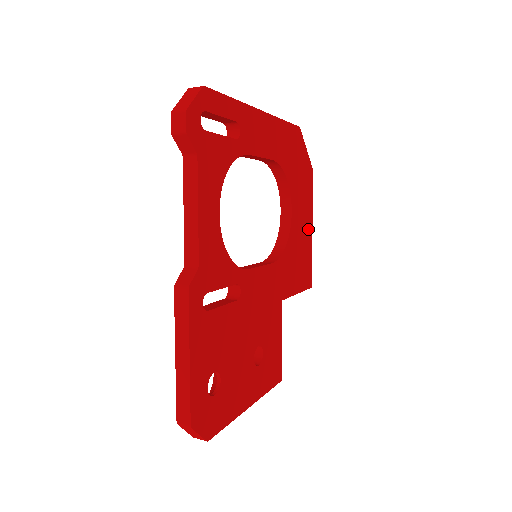
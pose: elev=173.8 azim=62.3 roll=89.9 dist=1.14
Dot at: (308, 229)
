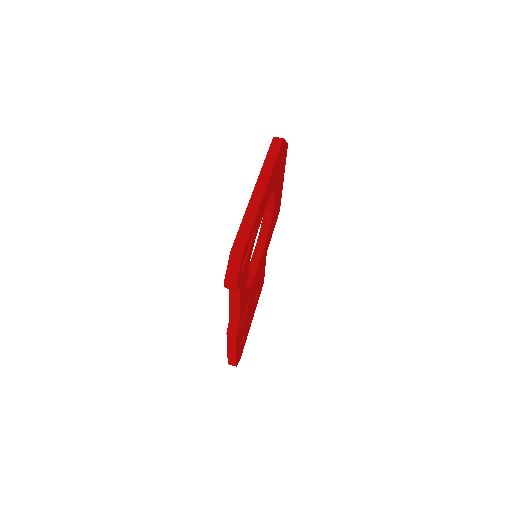
Dot at: (281, 185)
